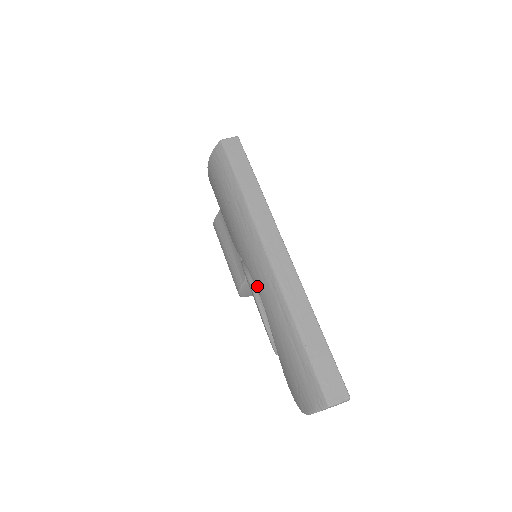
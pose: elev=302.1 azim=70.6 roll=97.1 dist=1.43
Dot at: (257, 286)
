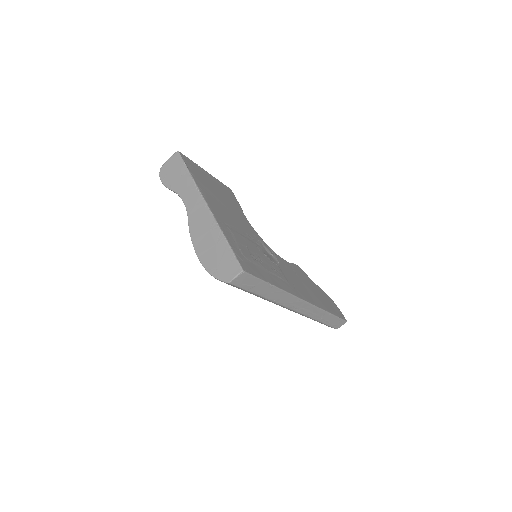
Dot at: occluded
